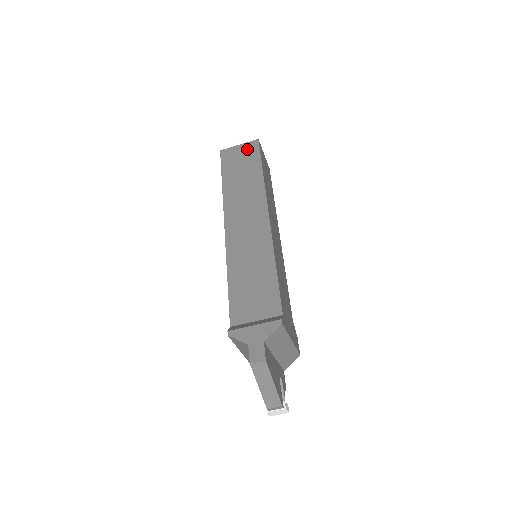
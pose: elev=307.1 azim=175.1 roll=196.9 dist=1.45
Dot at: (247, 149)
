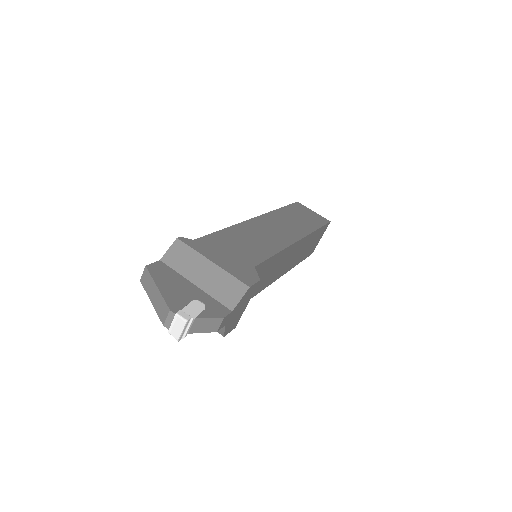
Dot at: occluded
